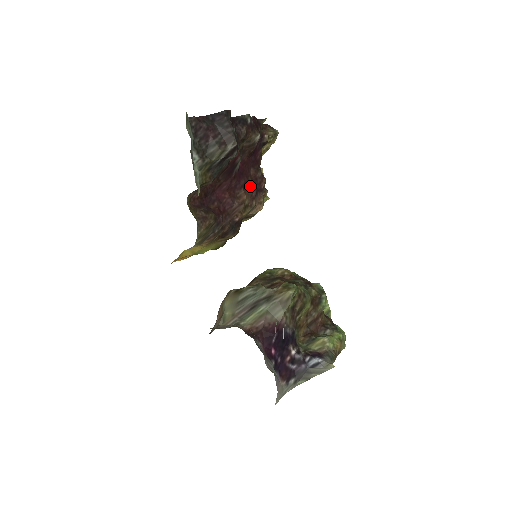
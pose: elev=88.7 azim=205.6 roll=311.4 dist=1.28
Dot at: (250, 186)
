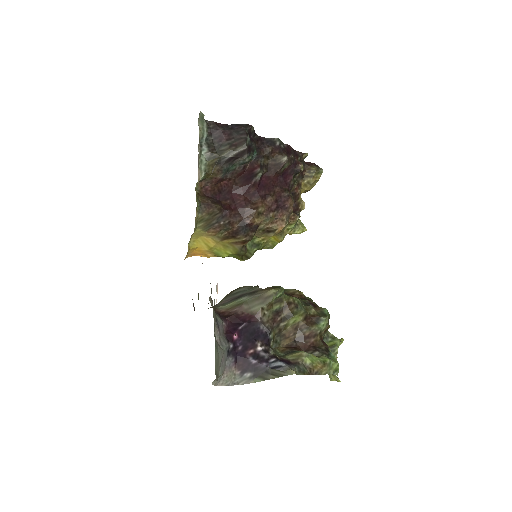
Dot at: (270, 199)
